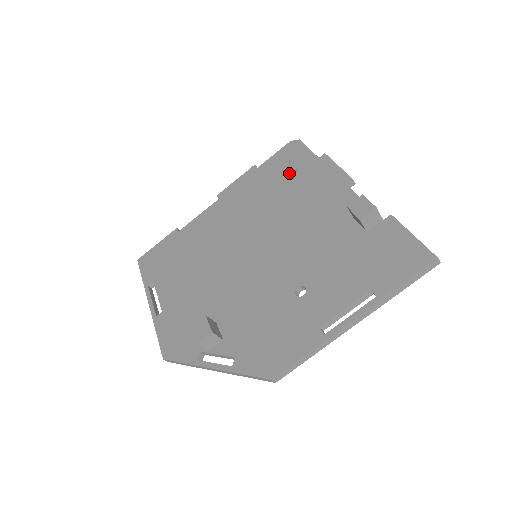
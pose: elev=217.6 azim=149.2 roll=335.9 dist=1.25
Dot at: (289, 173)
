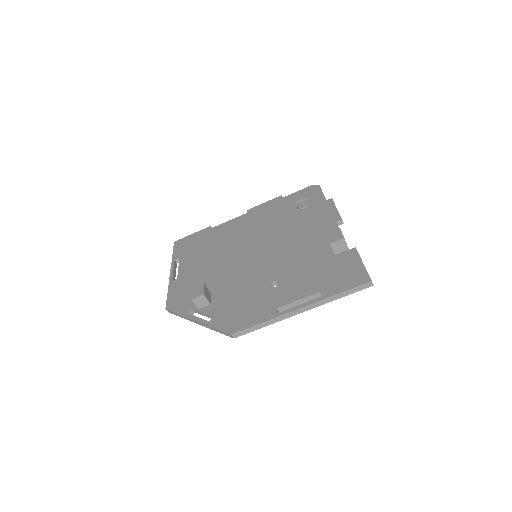
Dot at: (302, 206)
